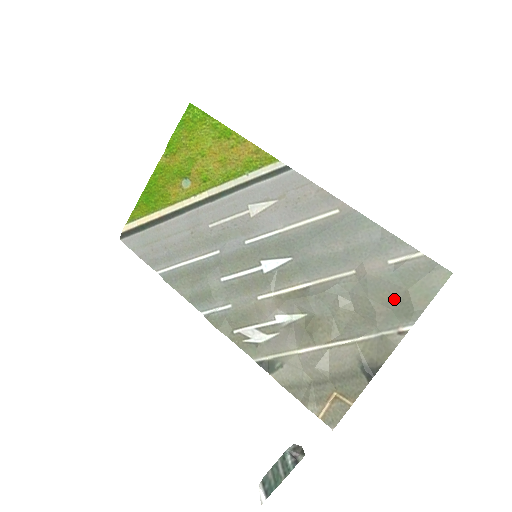
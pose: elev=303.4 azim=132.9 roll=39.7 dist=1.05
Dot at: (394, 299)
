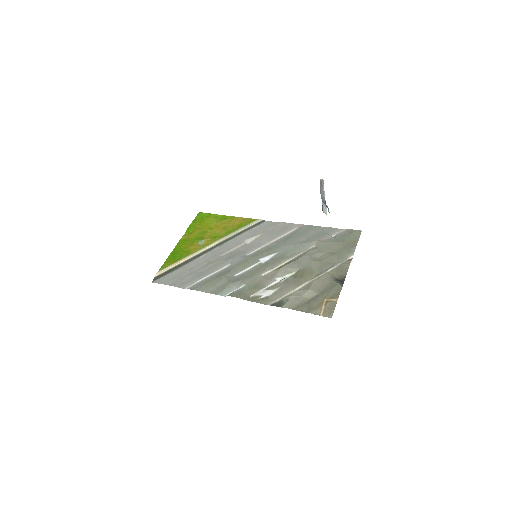
Dot at: (340, 248)
